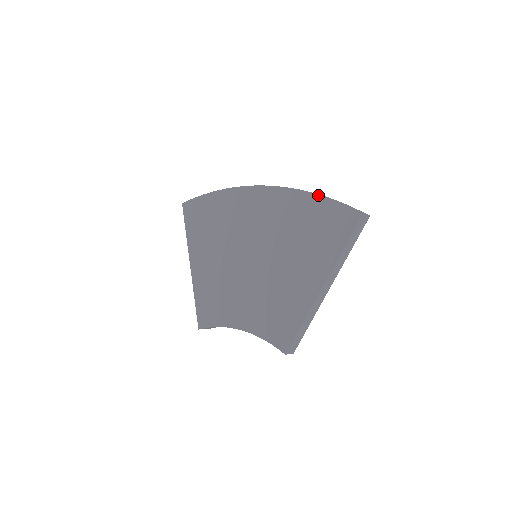
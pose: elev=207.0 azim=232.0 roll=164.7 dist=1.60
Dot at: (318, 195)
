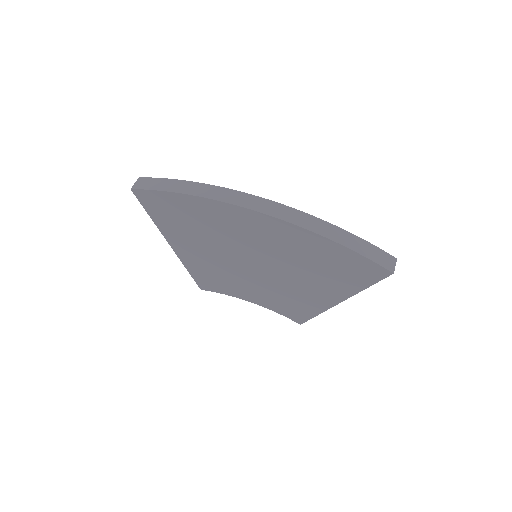
Dot at: (338, 244)
